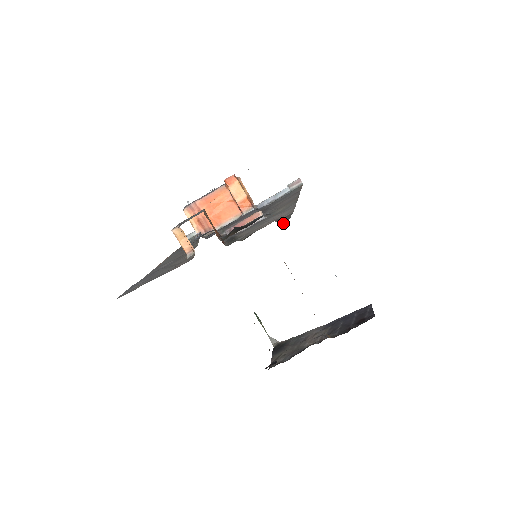
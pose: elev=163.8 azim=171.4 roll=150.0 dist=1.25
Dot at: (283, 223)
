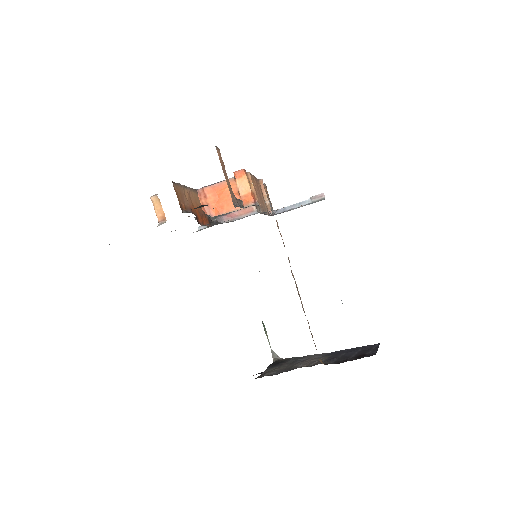
Dot at: (239, 205)
